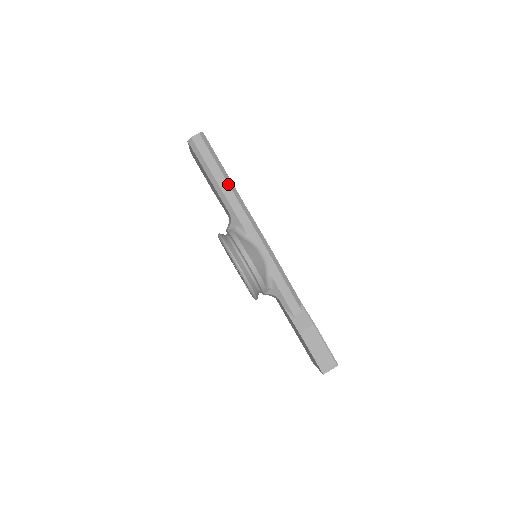
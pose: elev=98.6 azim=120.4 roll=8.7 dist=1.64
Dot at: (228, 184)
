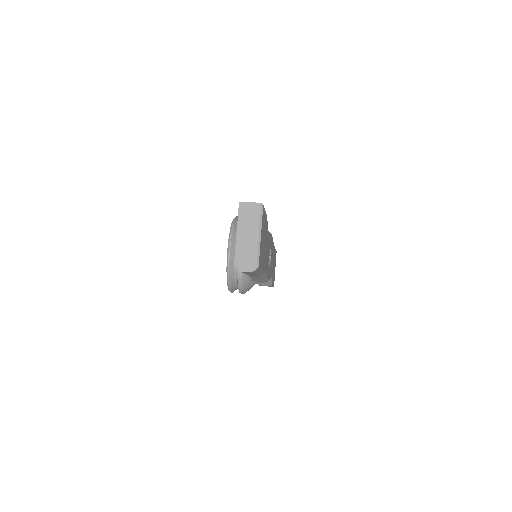
Dot at: occluded
